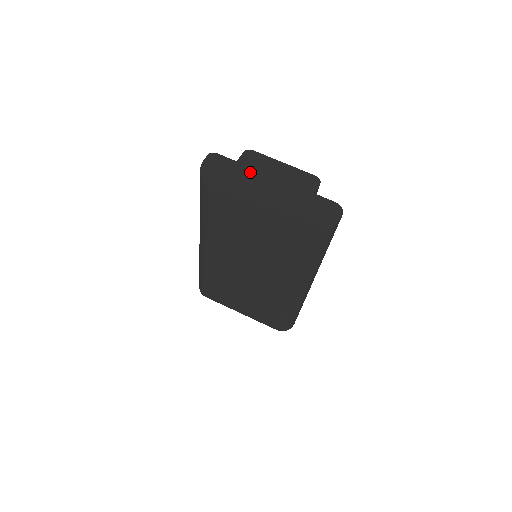
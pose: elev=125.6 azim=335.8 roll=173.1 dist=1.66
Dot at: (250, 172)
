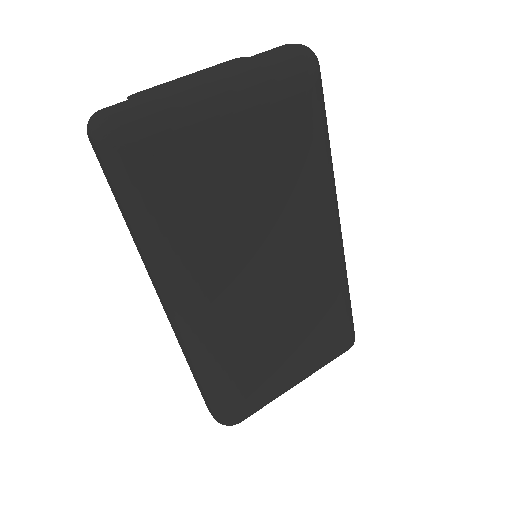
Dot at: (168, 88)
